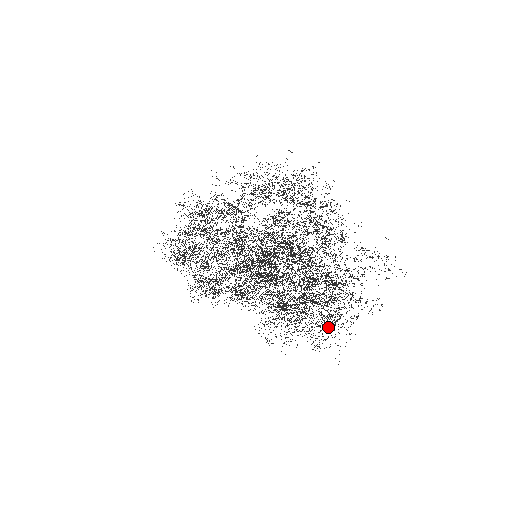
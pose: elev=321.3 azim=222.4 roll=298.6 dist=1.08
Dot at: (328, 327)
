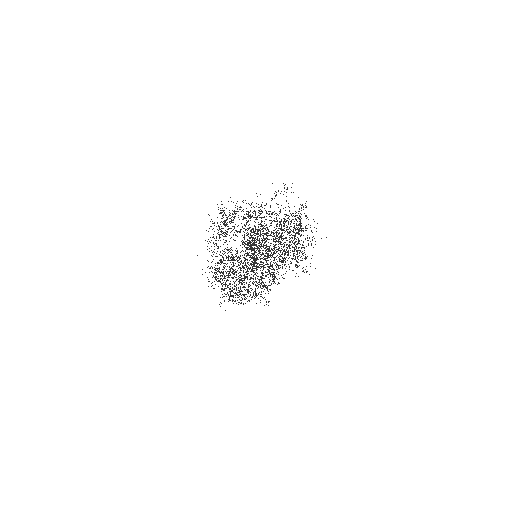
Dot at: occluded
